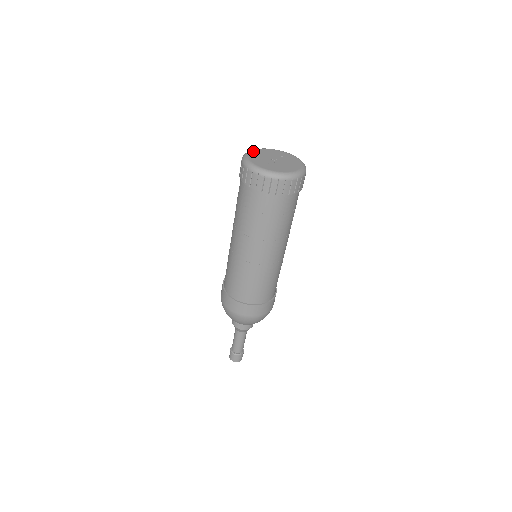
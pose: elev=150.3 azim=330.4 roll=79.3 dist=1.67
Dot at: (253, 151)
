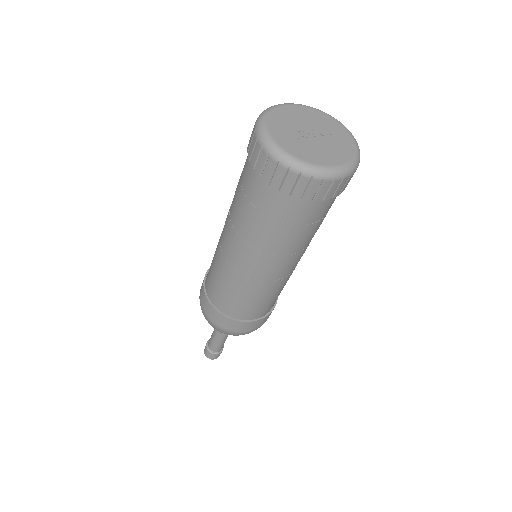
Dot at: (290, 106)
